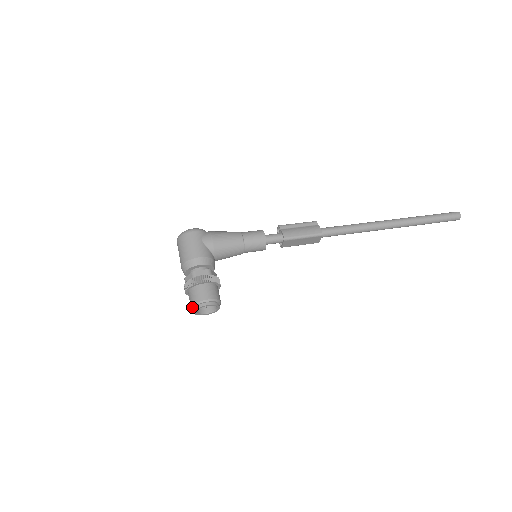
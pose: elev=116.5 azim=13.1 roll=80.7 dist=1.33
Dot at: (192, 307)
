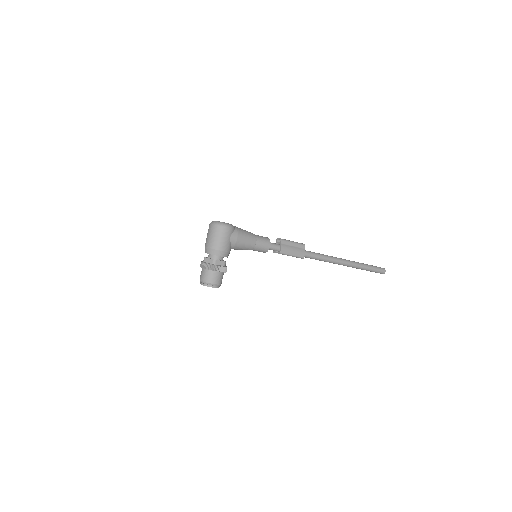
Dot at: (202, 282)
